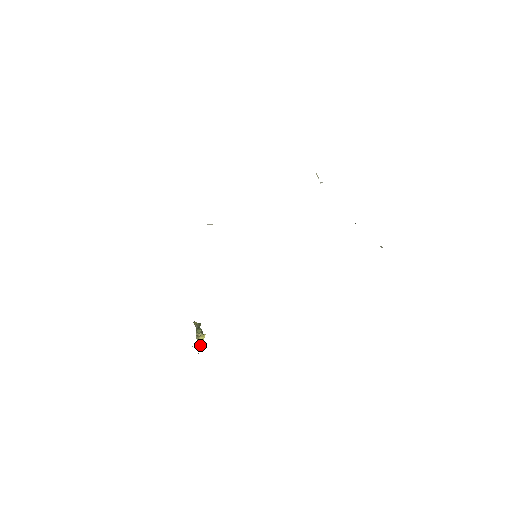
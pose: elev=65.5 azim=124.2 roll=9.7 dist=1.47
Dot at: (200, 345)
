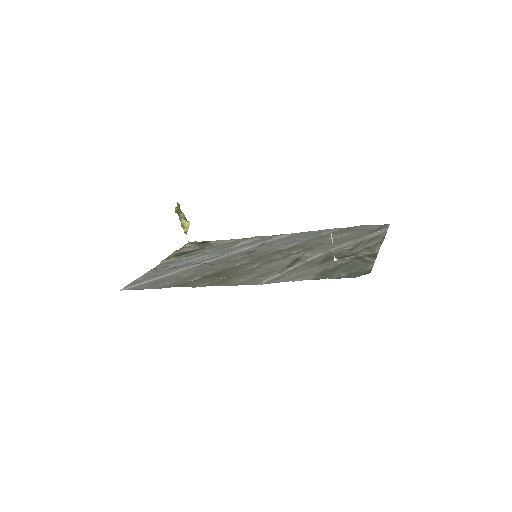
Dot at: occluded
